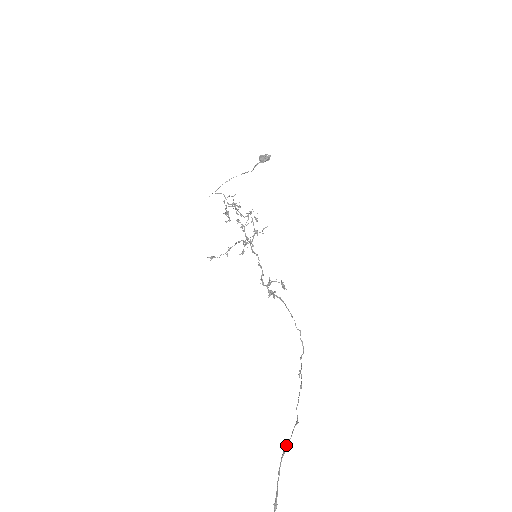
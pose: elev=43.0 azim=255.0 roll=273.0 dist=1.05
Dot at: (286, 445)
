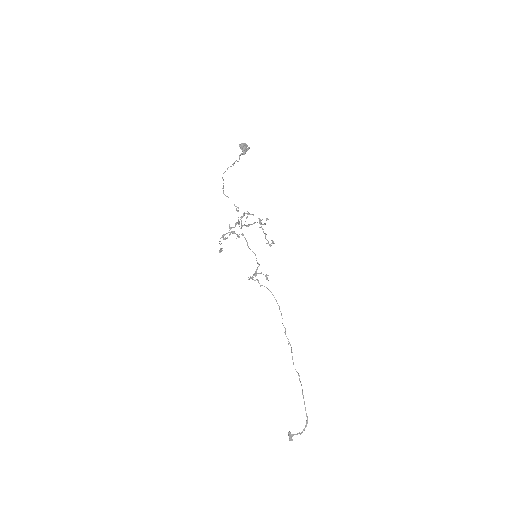
Dot at: occluded
